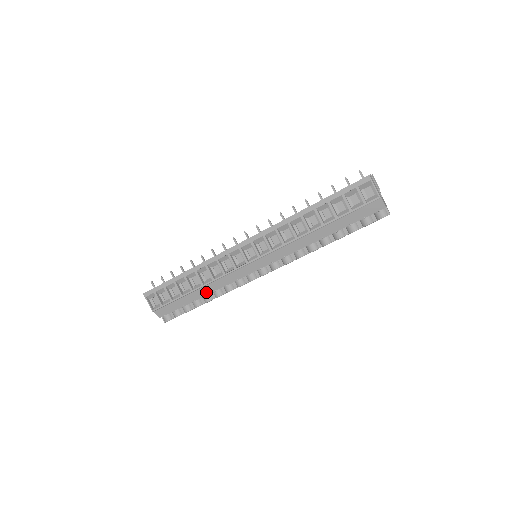
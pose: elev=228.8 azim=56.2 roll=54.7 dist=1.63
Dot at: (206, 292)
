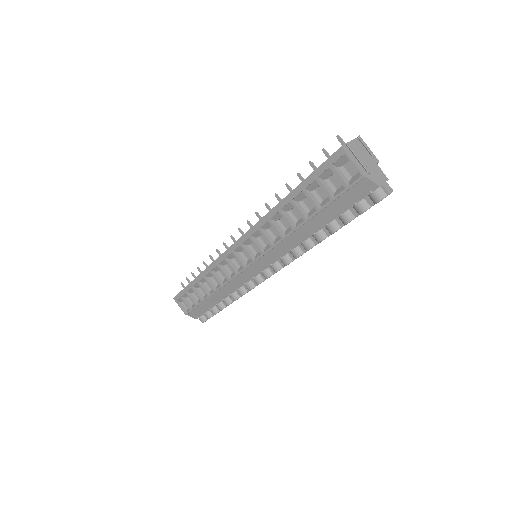
Dot at: (222, 296)
